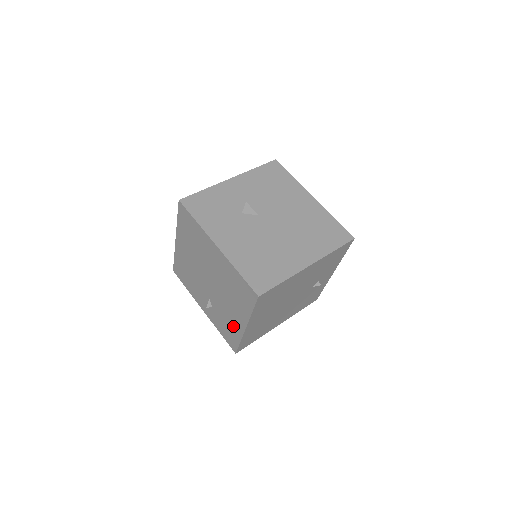
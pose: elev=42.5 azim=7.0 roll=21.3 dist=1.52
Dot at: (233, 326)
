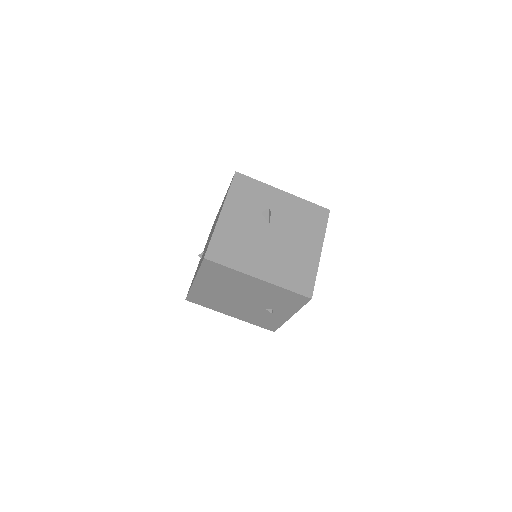
Dot at: (194, 277)
